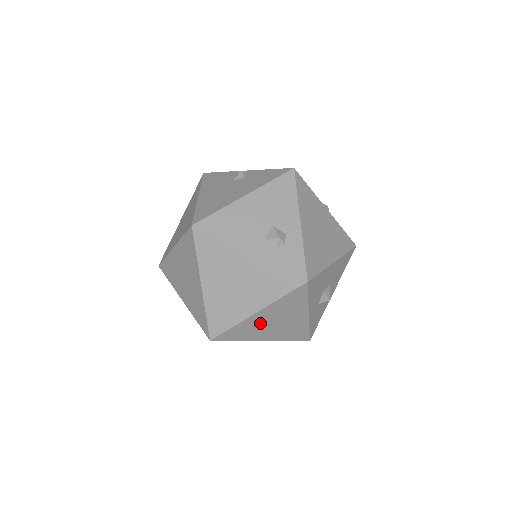
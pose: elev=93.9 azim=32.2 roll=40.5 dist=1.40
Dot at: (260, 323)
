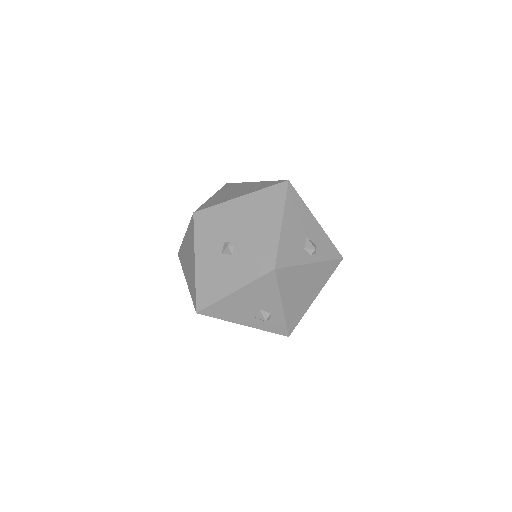
Dot at: occluded
